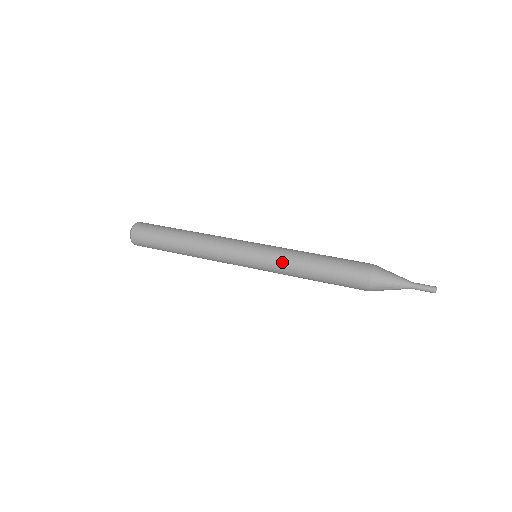
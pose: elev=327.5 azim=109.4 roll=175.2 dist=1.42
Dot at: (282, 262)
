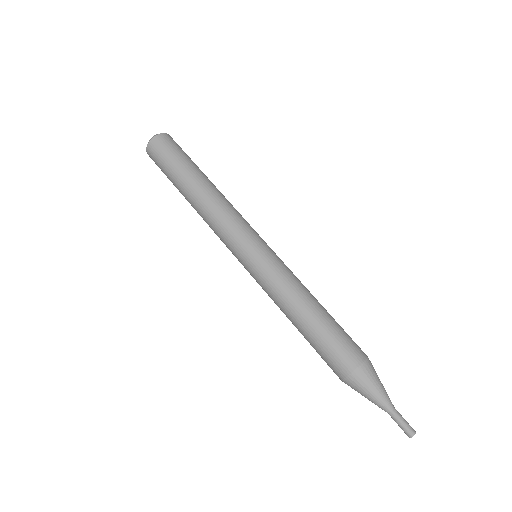
Dot at: (276, 283)
